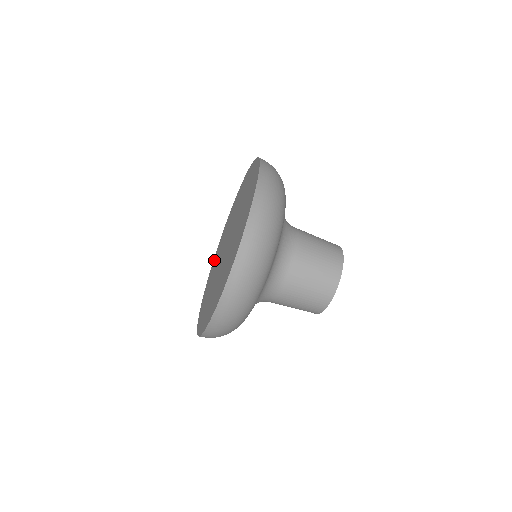
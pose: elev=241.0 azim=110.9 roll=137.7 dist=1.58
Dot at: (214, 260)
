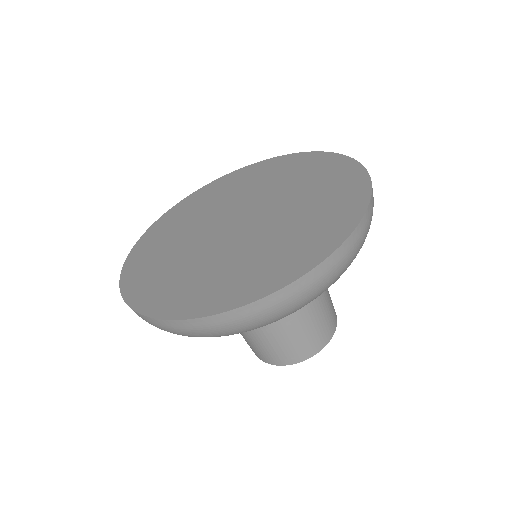
Dot at: (161, 226)
